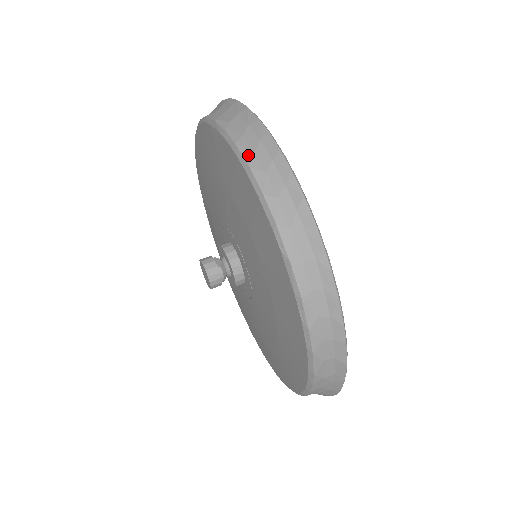
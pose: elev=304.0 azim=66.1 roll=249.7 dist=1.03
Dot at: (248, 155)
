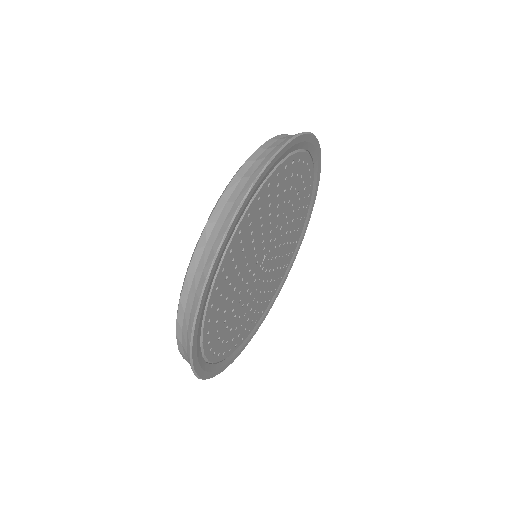
Dot at: (185, 291)
